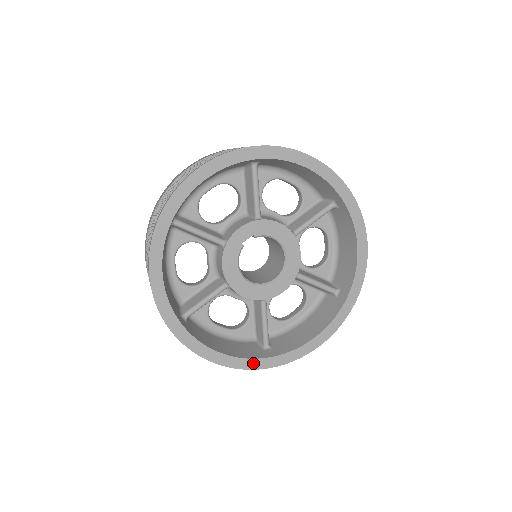
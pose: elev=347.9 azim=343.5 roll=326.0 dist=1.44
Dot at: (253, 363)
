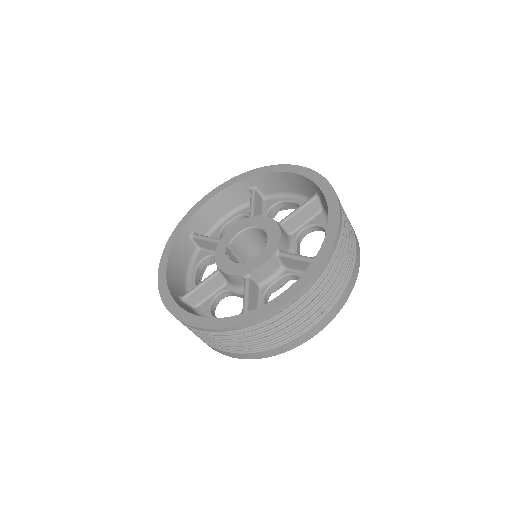
Dot at: (311, 270)
